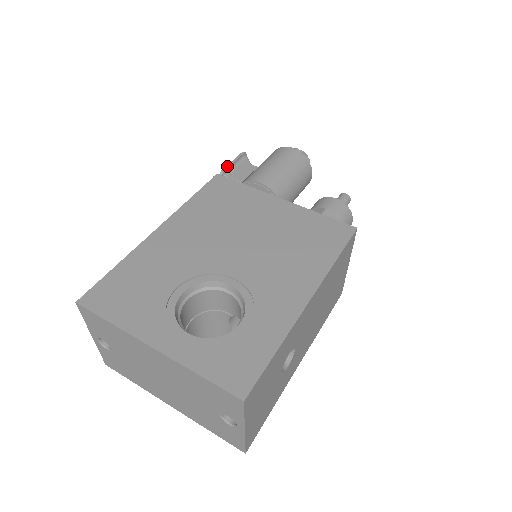
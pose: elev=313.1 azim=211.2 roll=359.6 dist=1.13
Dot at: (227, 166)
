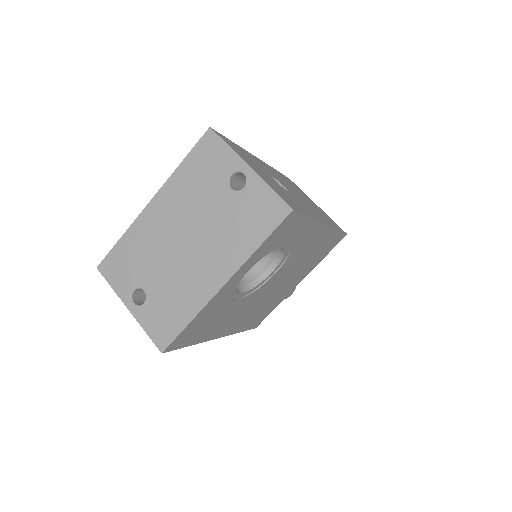
Dot at: occluded
